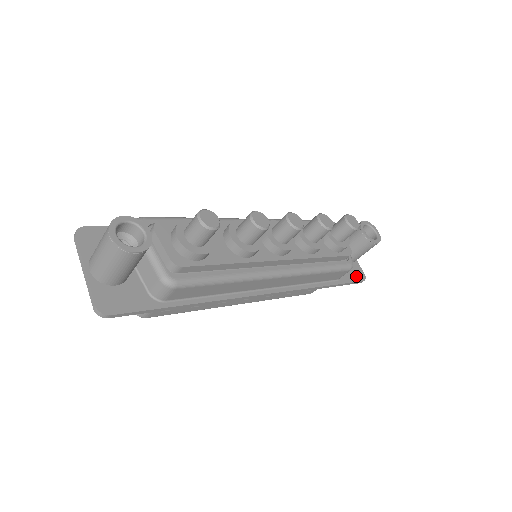
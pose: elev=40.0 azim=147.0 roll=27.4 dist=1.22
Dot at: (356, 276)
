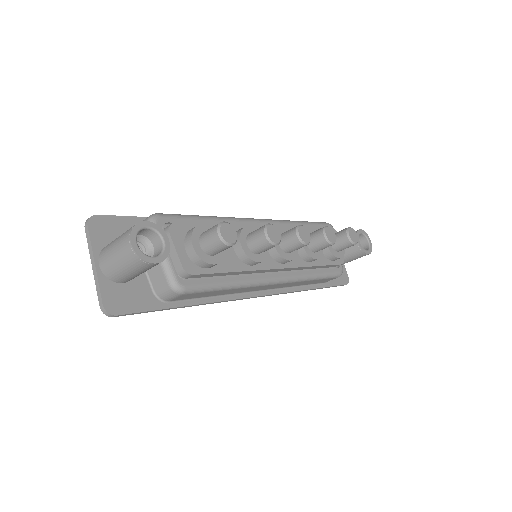
Dot at: (341, 279)
